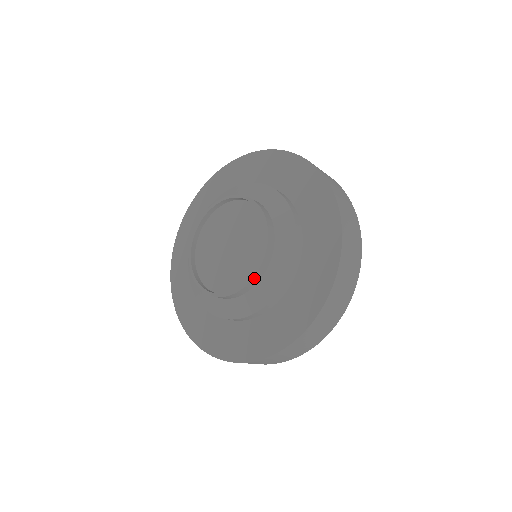
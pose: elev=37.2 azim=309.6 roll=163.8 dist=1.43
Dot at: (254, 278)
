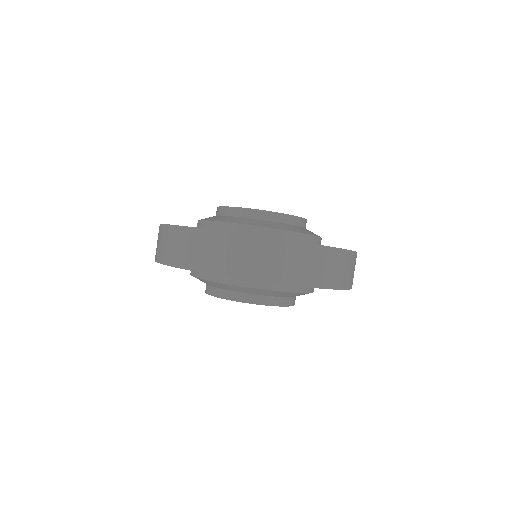
Dot at: occluded
